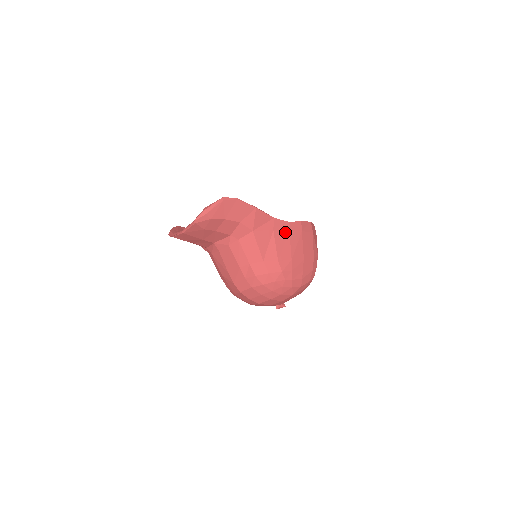
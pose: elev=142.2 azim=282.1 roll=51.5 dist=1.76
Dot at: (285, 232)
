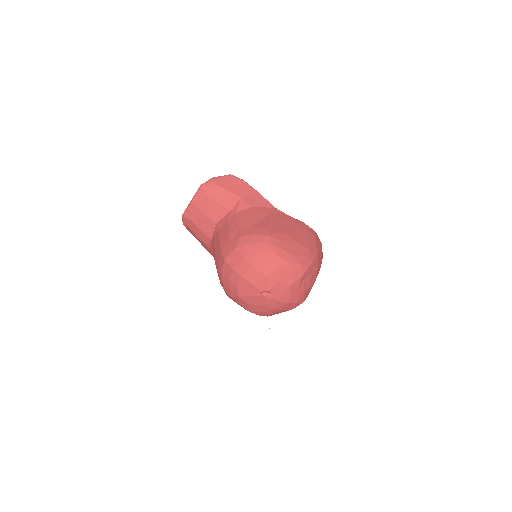
Dot at: (283, 218)
